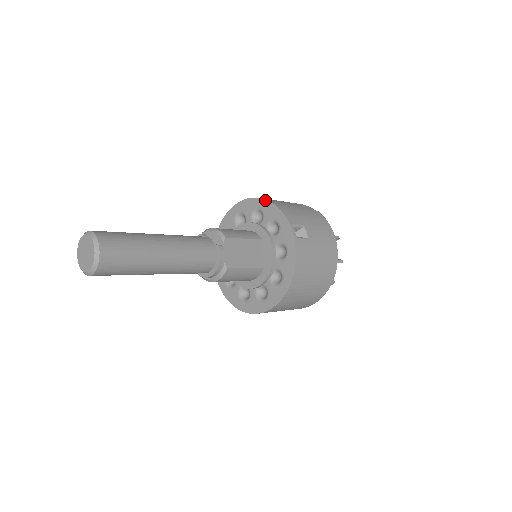
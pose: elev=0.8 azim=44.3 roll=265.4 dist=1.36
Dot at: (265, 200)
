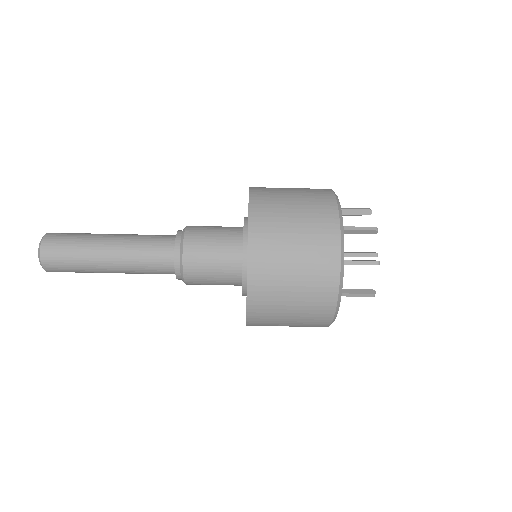
Dot at: occluded
